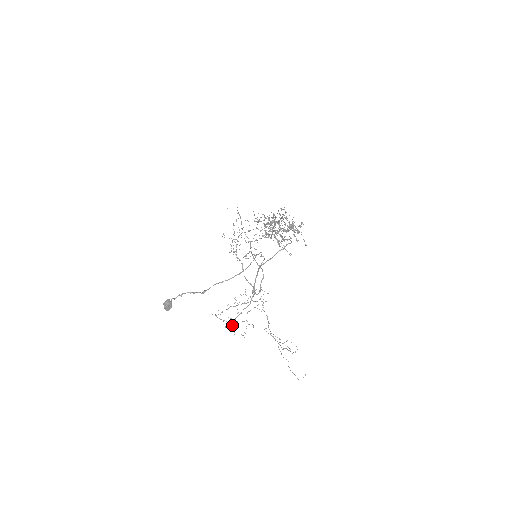
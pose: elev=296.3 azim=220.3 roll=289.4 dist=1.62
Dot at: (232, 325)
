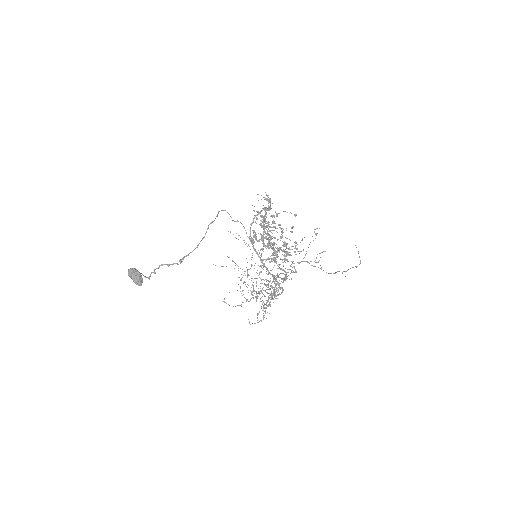
Dot at: (263, 308)
